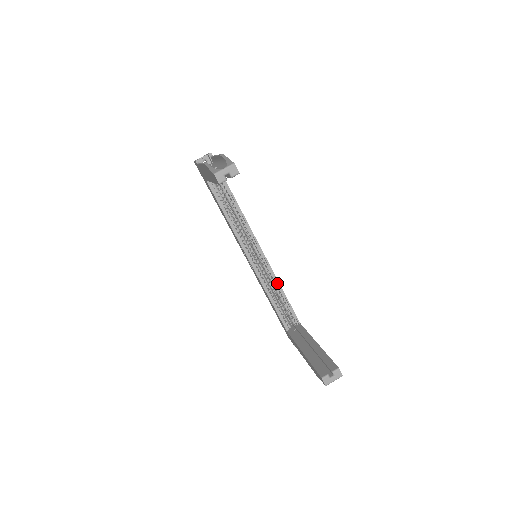
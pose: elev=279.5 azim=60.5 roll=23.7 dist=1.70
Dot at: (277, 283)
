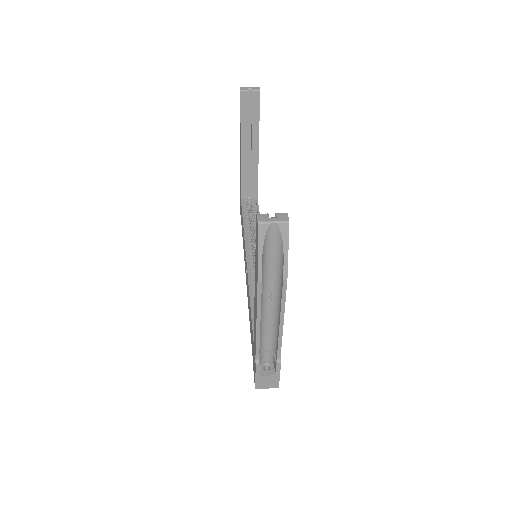
Dot at: occluded
